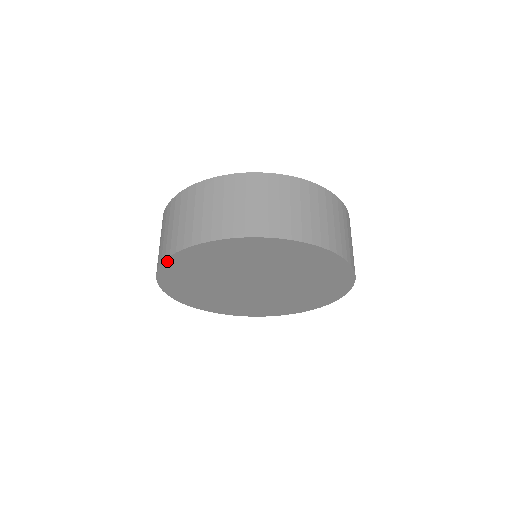
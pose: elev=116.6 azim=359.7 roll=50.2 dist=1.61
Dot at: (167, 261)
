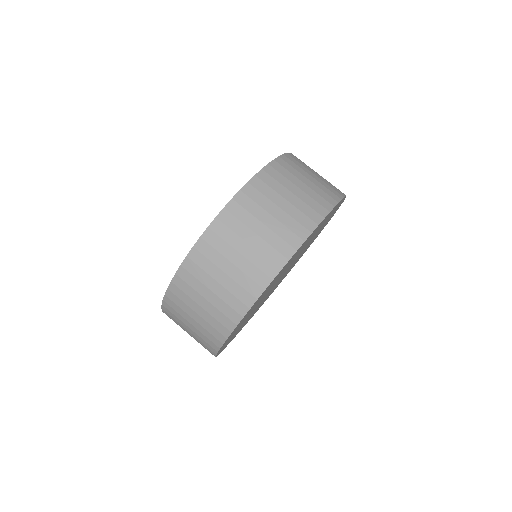
Dot at: (221, 347)
